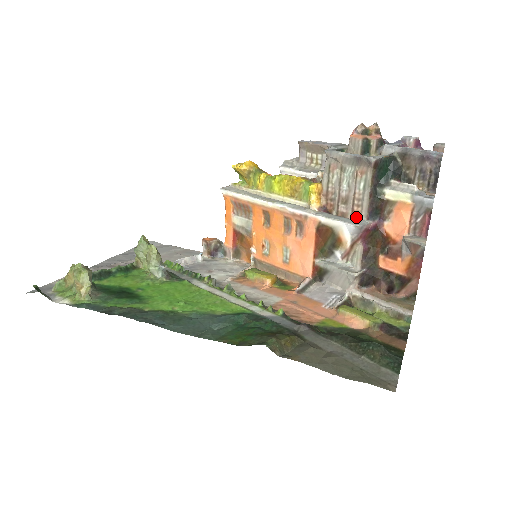
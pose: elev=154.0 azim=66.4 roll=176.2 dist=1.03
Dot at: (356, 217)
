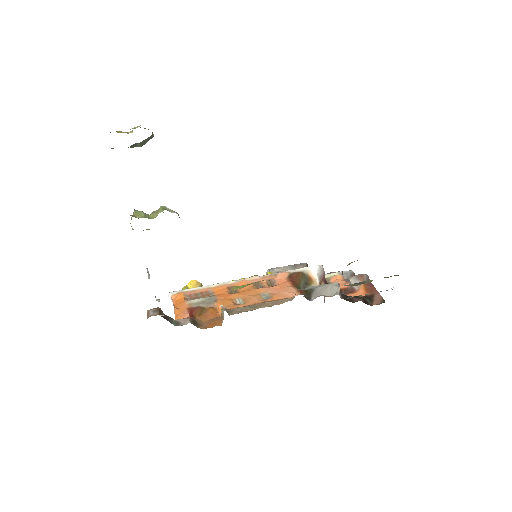
Dot at: occluded
